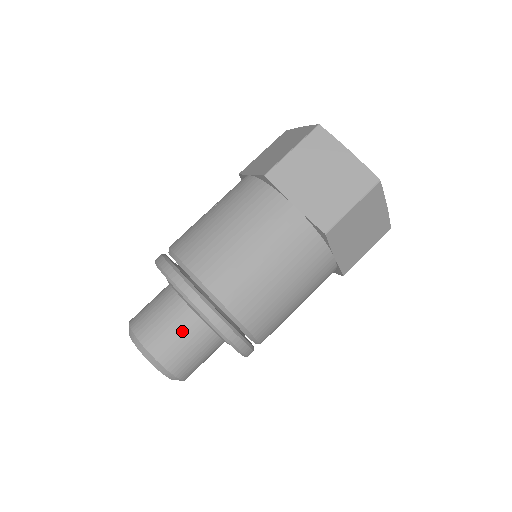
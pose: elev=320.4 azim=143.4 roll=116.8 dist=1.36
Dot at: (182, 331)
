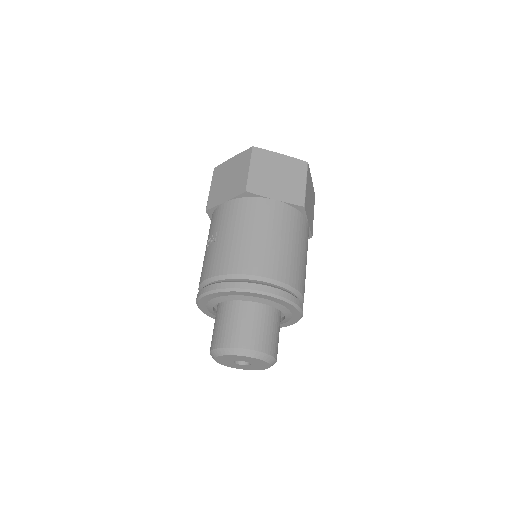
Dot at: (263, 322)
